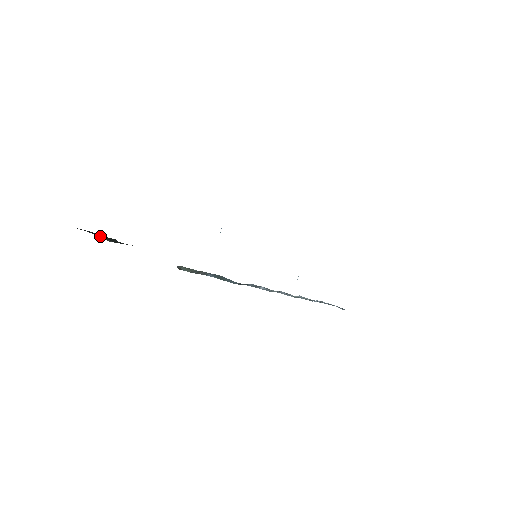
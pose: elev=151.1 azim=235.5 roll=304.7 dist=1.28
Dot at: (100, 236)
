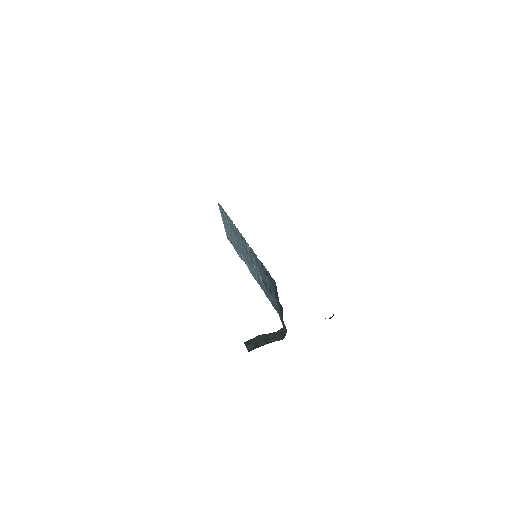
Dot at: (269, 342)
